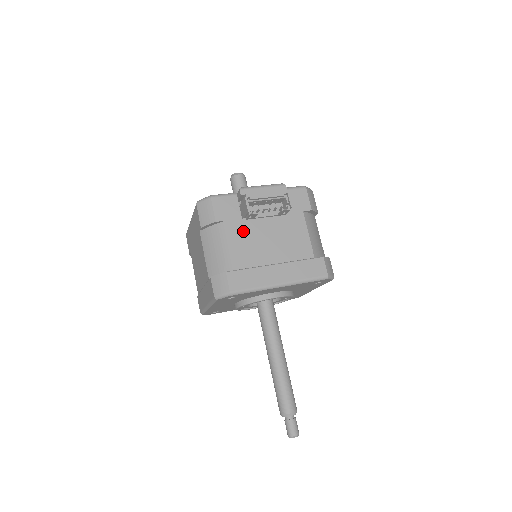
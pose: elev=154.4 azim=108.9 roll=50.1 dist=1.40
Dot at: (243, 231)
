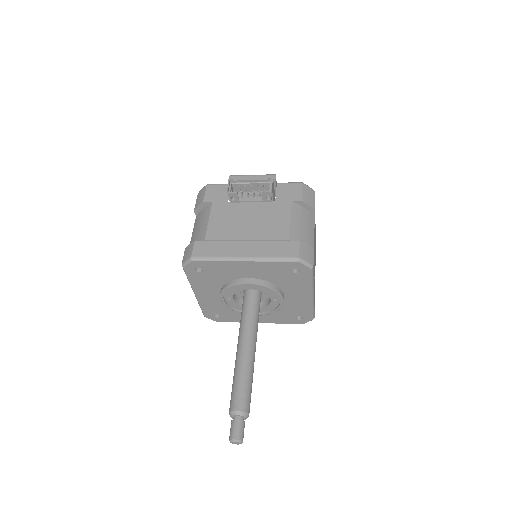
Dot at: (225, 211)
